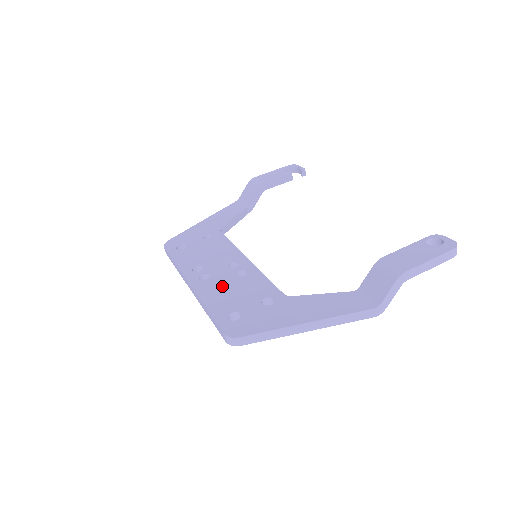
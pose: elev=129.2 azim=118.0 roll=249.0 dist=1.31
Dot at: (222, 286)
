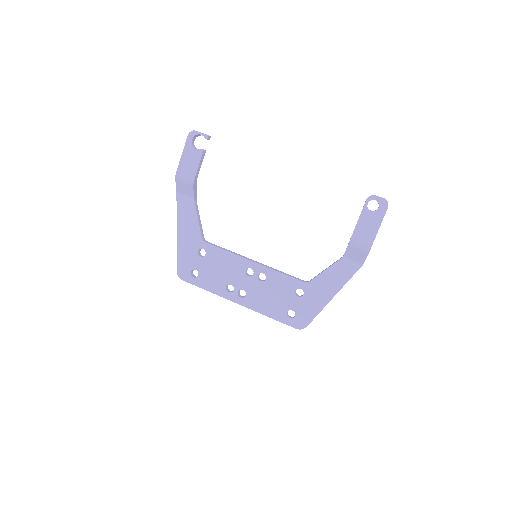
Dot at: (261, 296)
